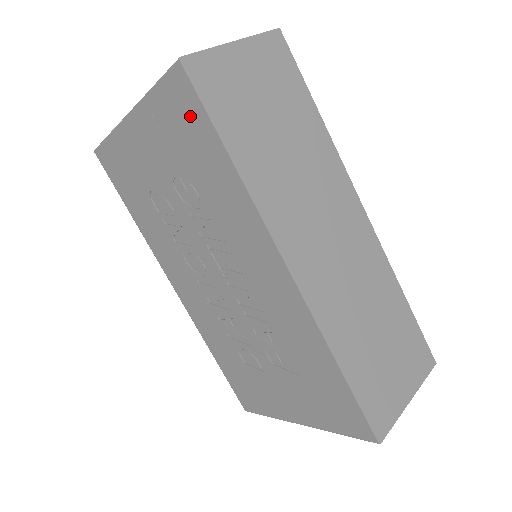
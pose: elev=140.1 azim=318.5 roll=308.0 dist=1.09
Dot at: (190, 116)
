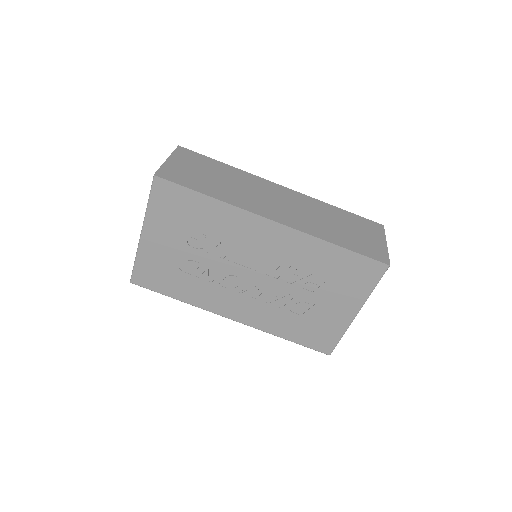
Dot at: (176, 197)
